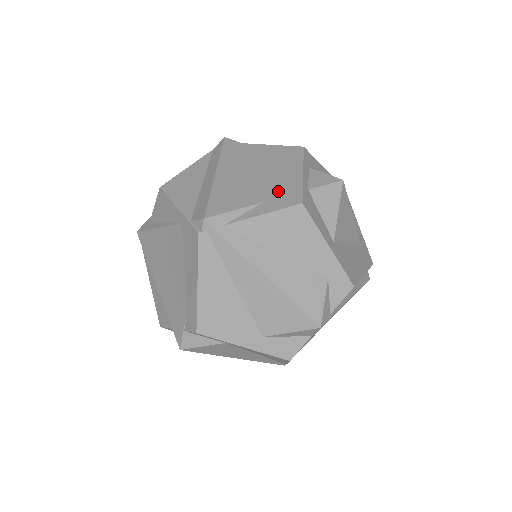
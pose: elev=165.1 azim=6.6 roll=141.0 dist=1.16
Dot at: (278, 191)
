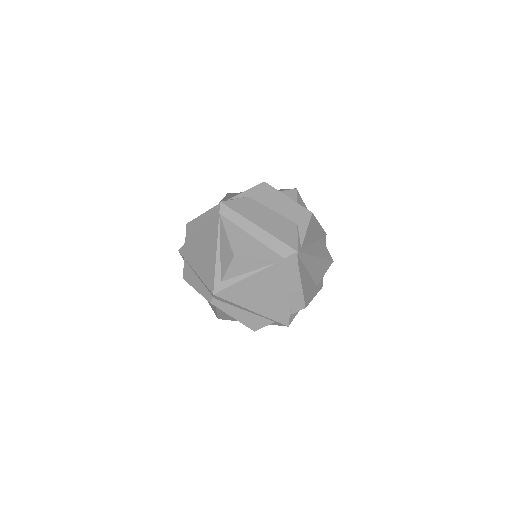
Dot at: (294, 214)
